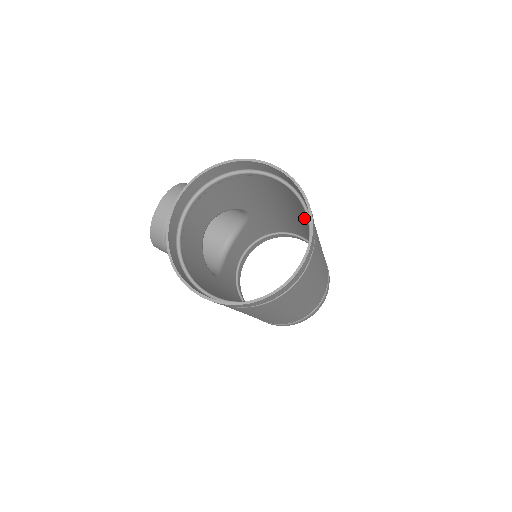
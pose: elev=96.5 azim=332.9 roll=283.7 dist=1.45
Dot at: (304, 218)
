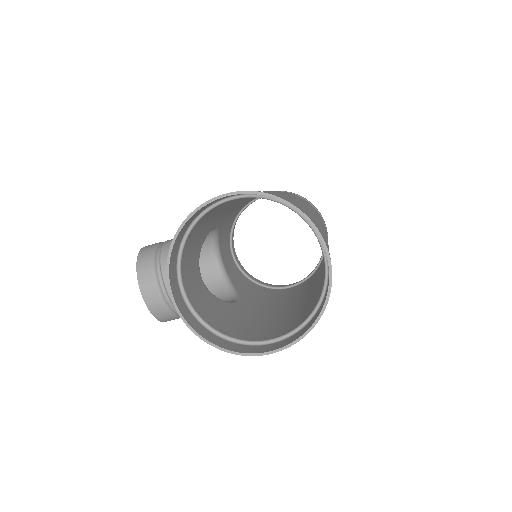
Dot at: occluded
